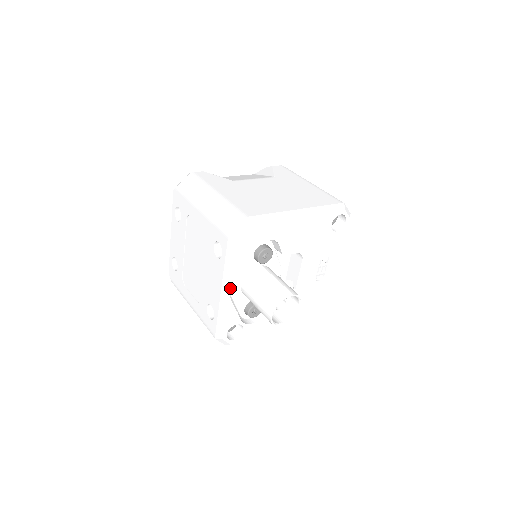
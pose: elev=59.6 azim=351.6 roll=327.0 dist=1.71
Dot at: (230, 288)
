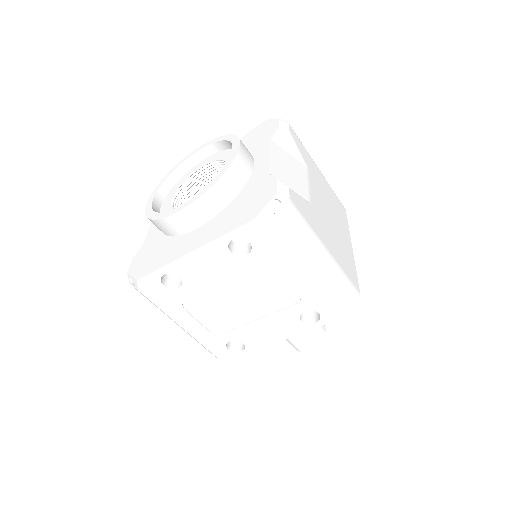
Dot at: occluded
